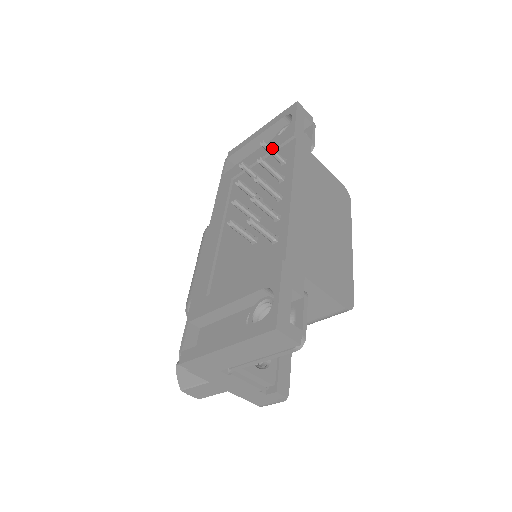
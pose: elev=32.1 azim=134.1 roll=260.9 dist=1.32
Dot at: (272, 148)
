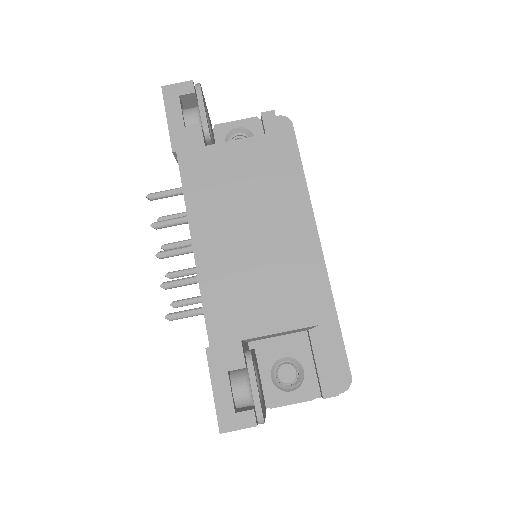
Dot at: (160, 194)
